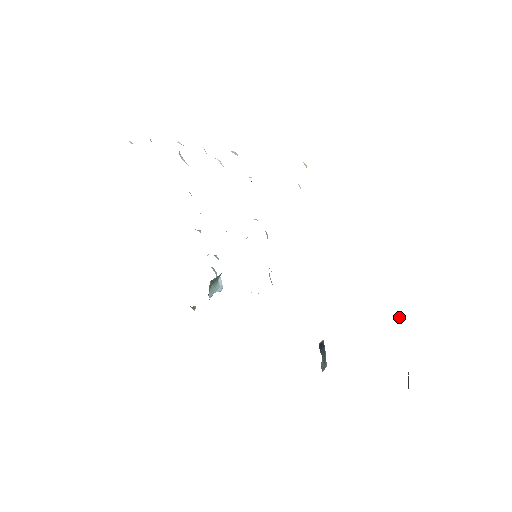
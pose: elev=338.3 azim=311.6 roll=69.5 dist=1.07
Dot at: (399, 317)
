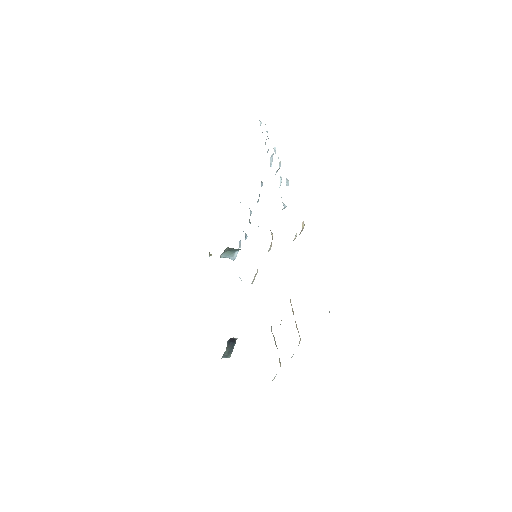
Dot at: occluded
